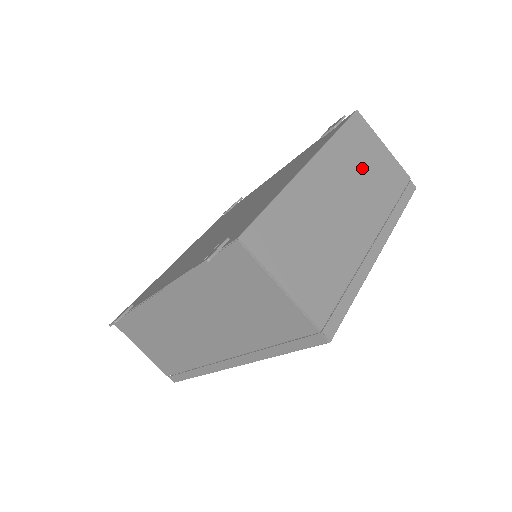
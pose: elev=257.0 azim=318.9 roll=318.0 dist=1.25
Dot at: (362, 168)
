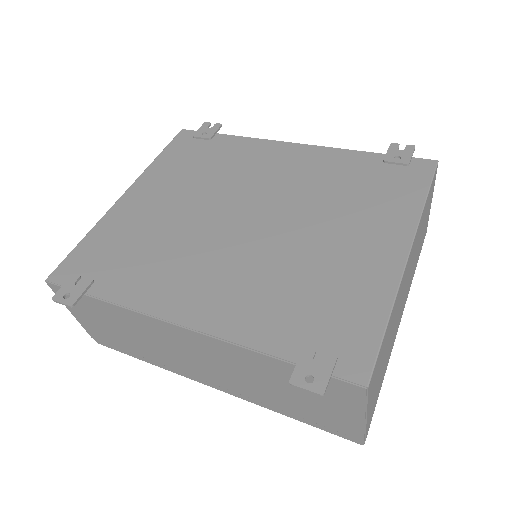
Dot at: (420, 238)
